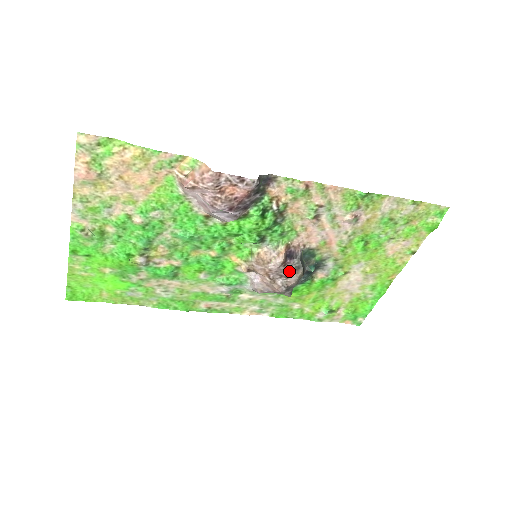
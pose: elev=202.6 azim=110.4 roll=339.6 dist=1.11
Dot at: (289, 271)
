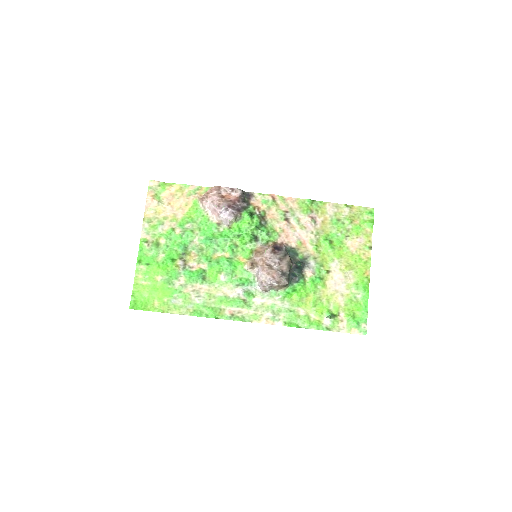
Dot at: (280, 258)
